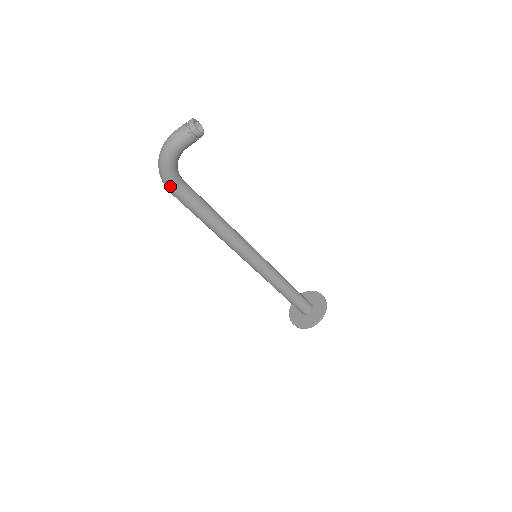
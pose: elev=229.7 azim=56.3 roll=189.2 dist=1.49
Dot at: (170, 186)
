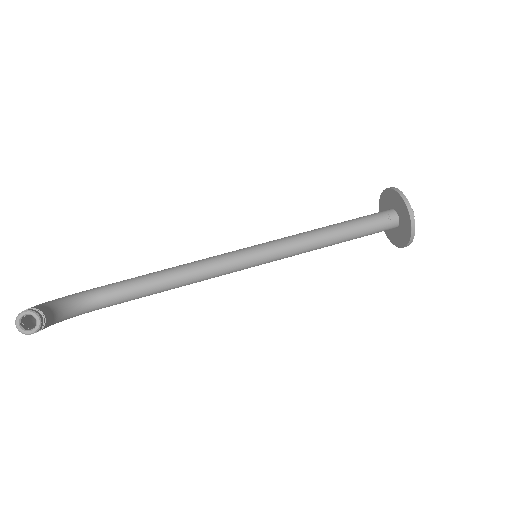
Dot at: occluded
